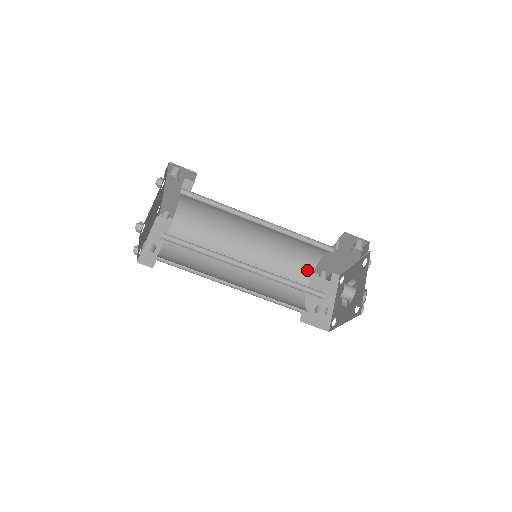
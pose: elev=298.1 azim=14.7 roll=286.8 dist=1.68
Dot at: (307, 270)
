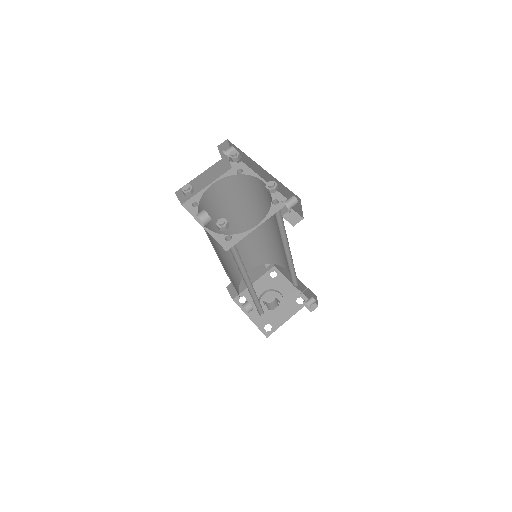
Dot at: (265, 260)
